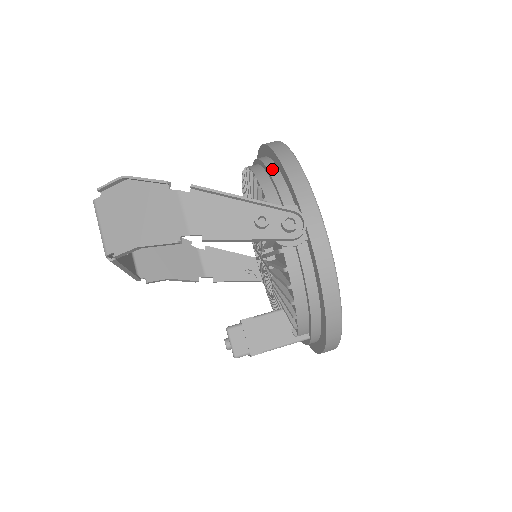
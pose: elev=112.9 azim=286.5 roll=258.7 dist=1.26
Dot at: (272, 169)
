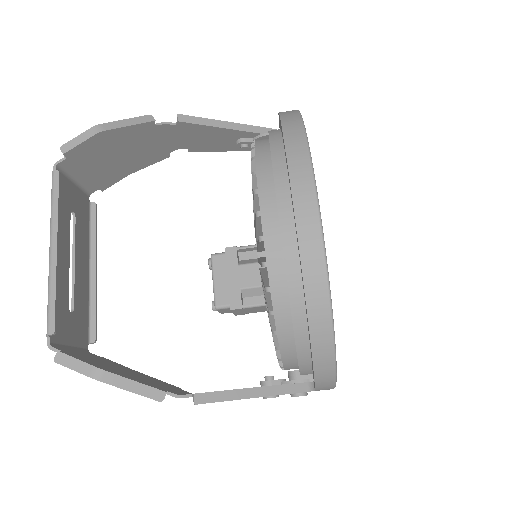
Dot at: (301, 341)
